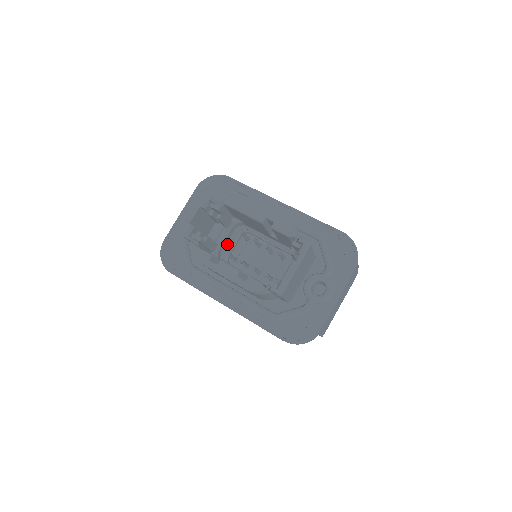
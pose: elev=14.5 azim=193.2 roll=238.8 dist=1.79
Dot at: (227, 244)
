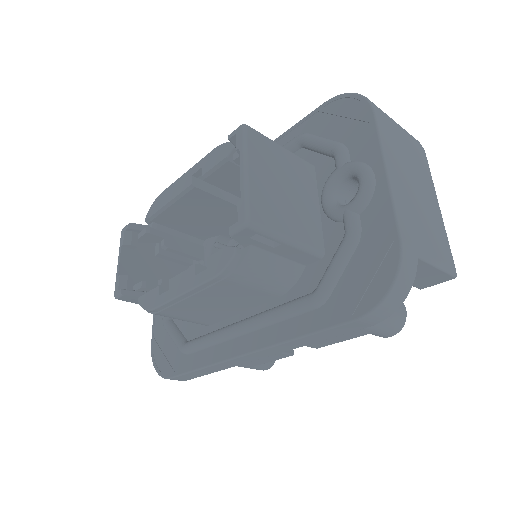
Dot at: occluded
